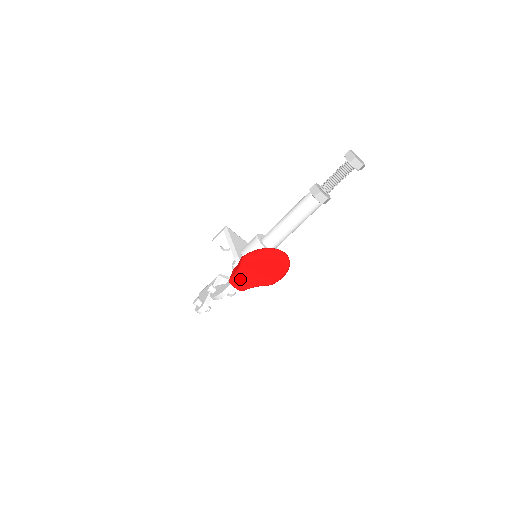
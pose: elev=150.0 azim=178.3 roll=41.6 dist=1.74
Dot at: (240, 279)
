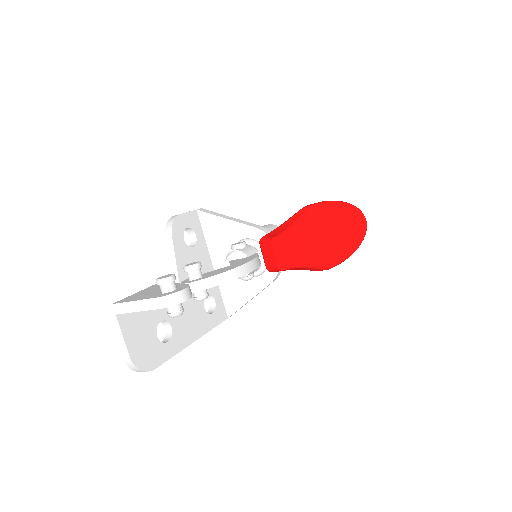
Dot at: (299, 237)
